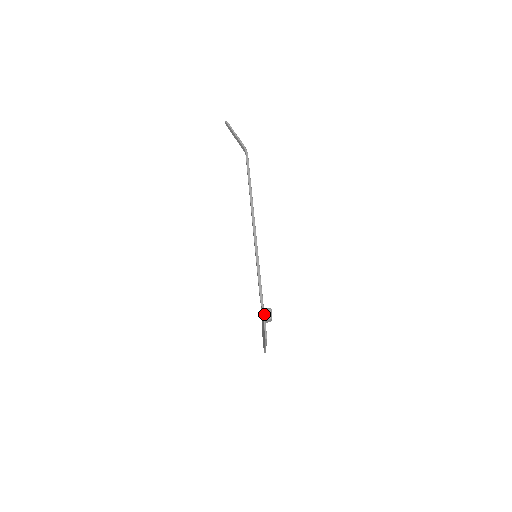
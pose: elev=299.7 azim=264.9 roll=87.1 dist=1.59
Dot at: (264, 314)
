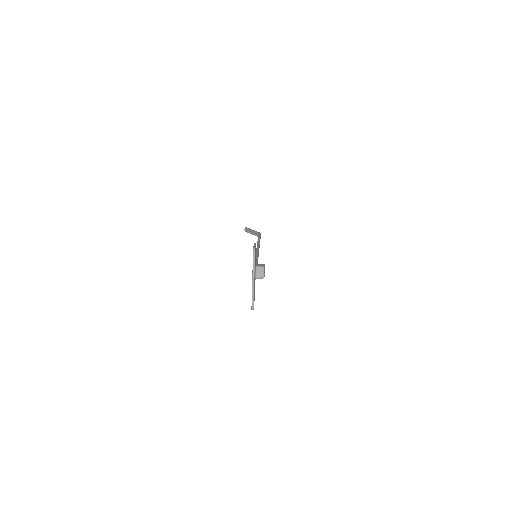
Dot at: (255, 243)
